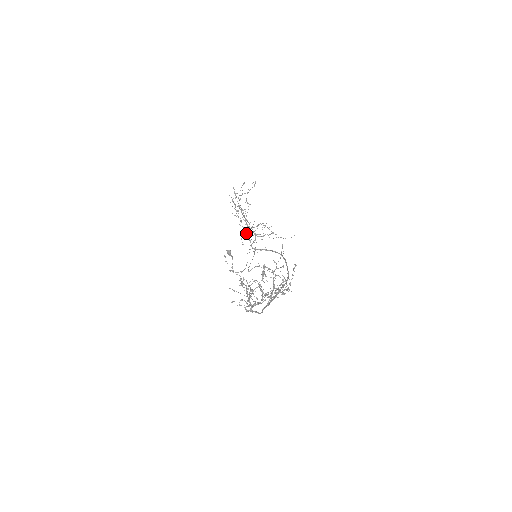
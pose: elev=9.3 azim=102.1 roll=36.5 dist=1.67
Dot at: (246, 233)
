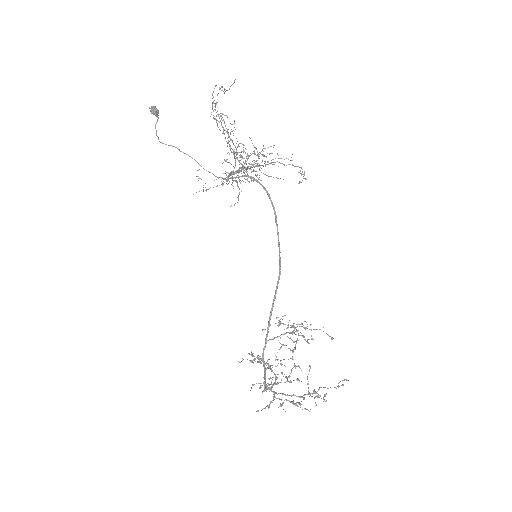
Dot at: (229, 173)
